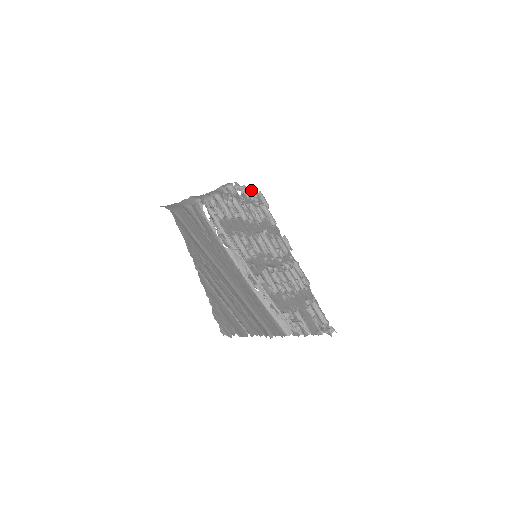
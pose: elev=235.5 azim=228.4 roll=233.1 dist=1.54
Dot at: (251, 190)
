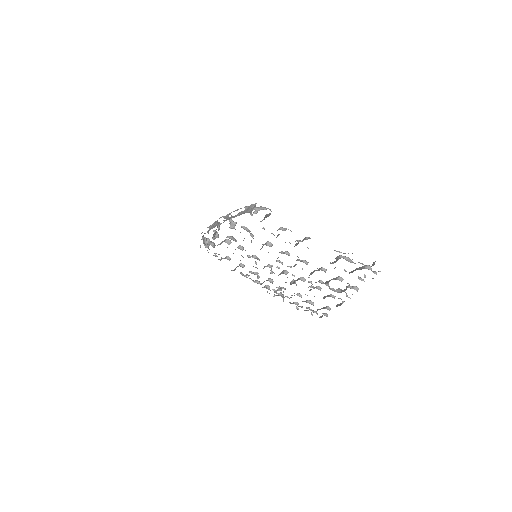
Dot at: occluded
